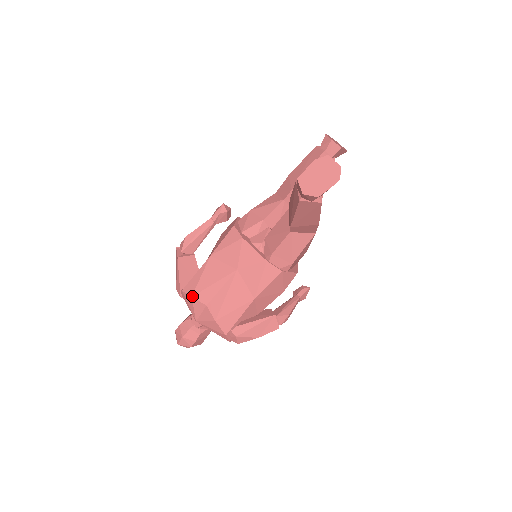
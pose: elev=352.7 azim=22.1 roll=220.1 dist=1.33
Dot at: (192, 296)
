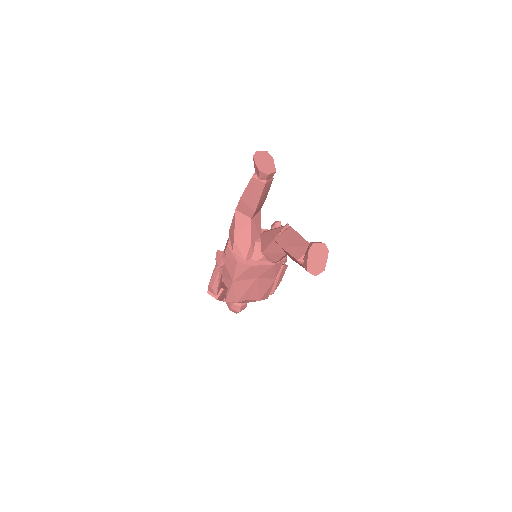
Dot at: (237, 302)
